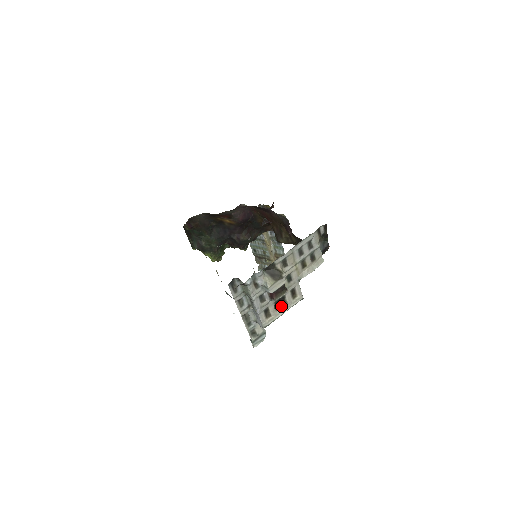
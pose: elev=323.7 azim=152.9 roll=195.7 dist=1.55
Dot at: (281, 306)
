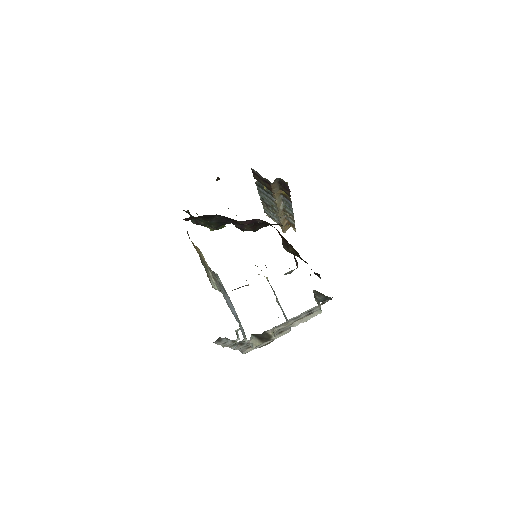
Dot at: occluded
